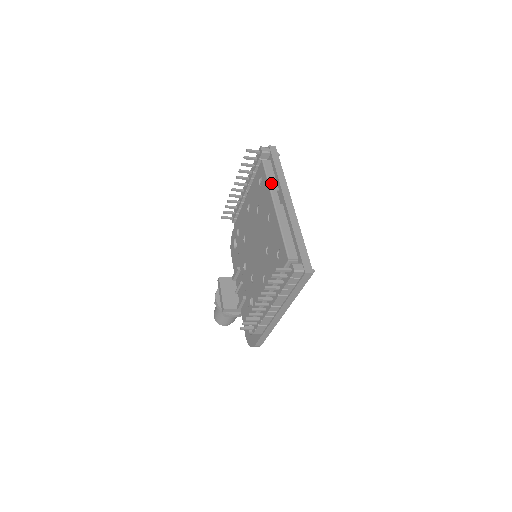
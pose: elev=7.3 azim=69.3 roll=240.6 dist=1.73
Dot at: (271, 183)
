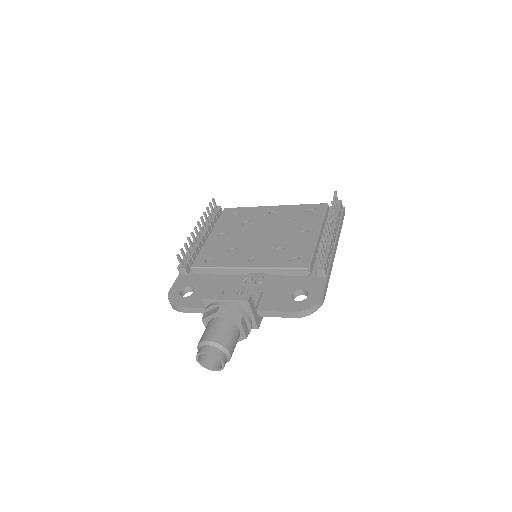
Dot at: occluded
